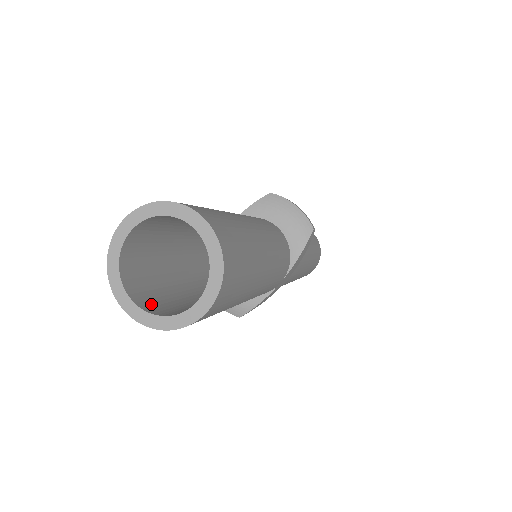
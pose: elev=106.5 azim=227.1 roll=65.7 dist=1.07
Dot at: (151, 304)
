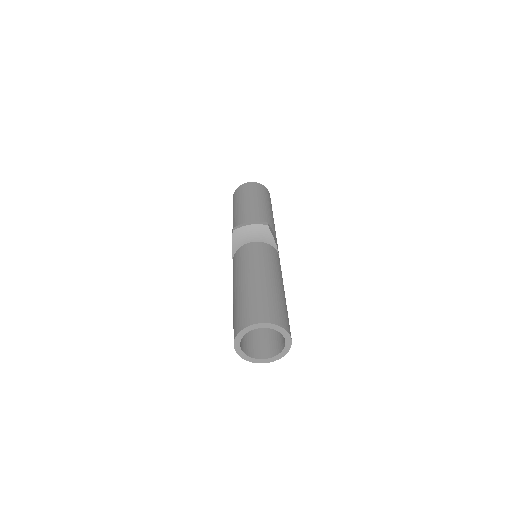
Dot at: (268, 351)
